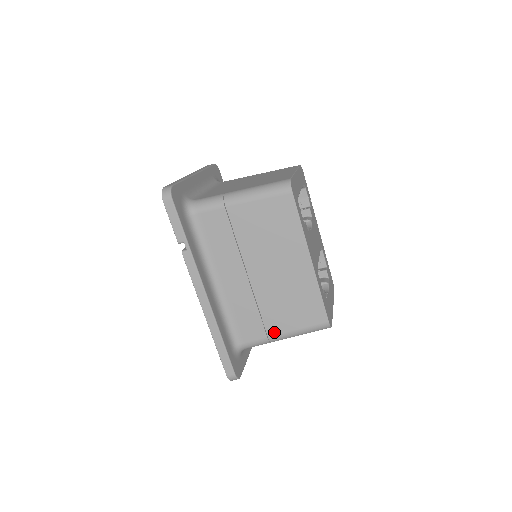
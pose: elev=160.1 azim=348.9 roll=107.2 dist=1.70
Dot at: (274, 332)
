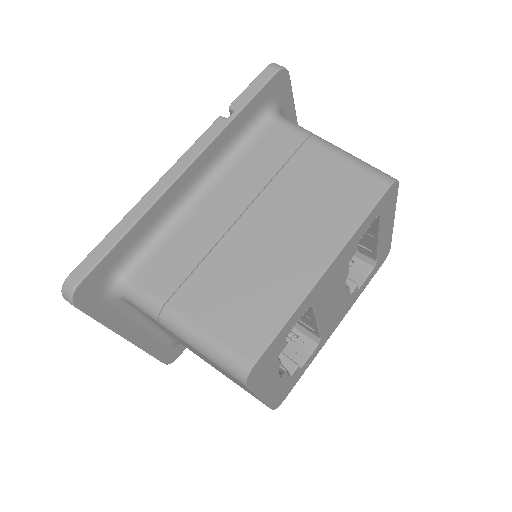
Dot at: (181, 305)
